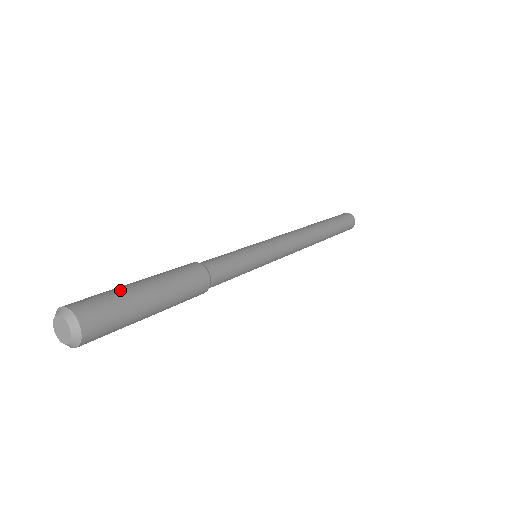
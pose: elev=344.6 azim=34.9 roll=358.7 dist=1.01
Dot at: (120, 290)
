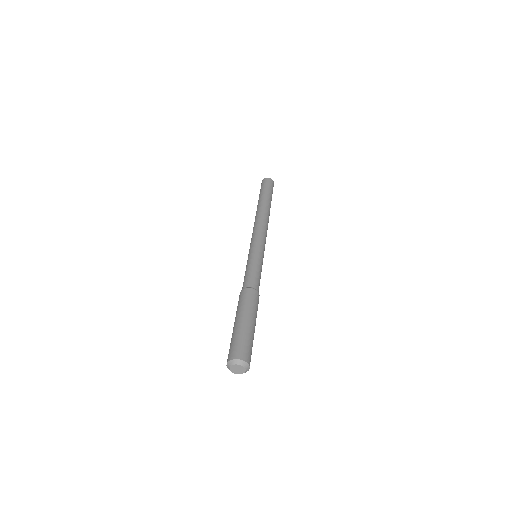
Dot at: (251, 337)
